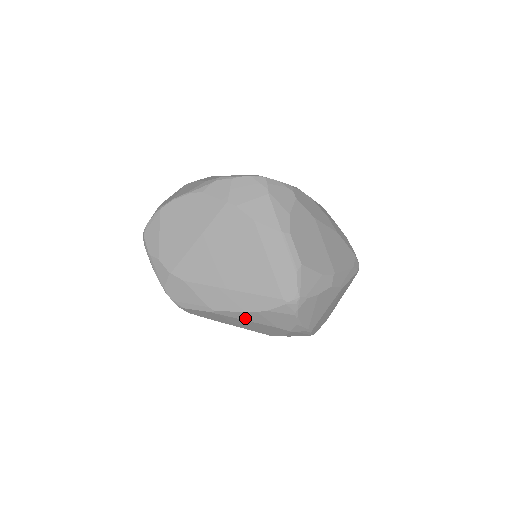
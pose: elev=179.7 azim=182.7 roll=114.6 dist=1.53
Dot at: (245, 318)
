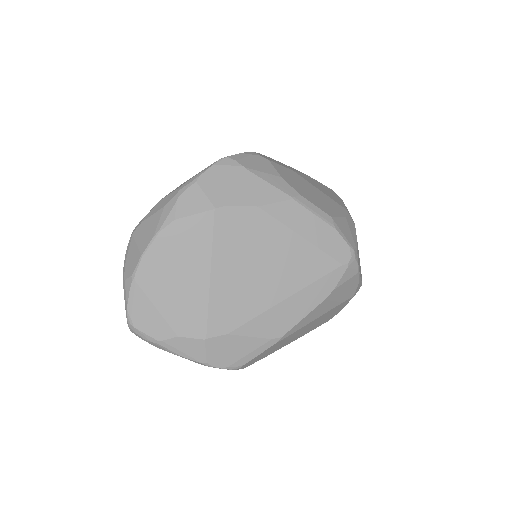
Dot at: (312, 318)
